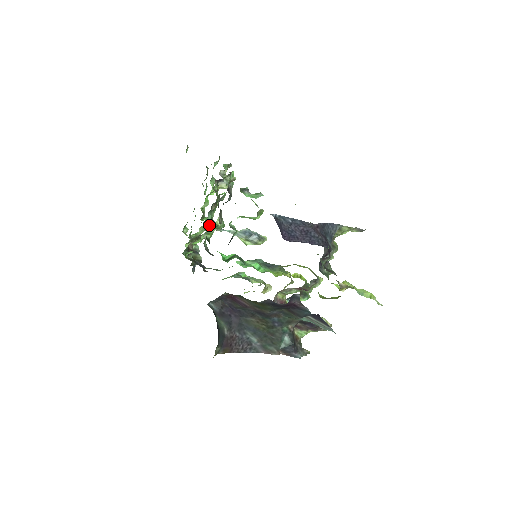
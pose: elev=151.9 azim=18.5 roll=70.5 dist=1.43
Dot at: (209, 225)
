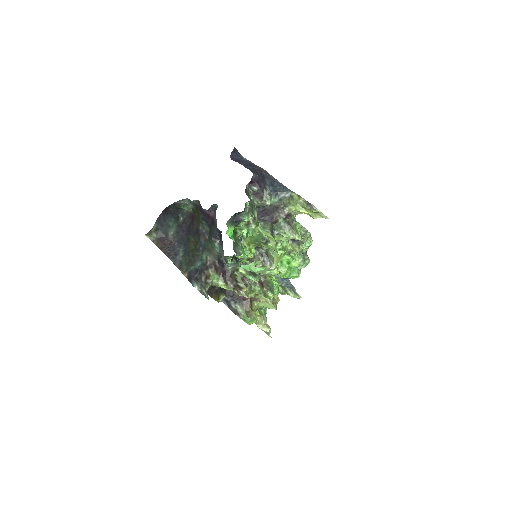
Dot at: occluded
